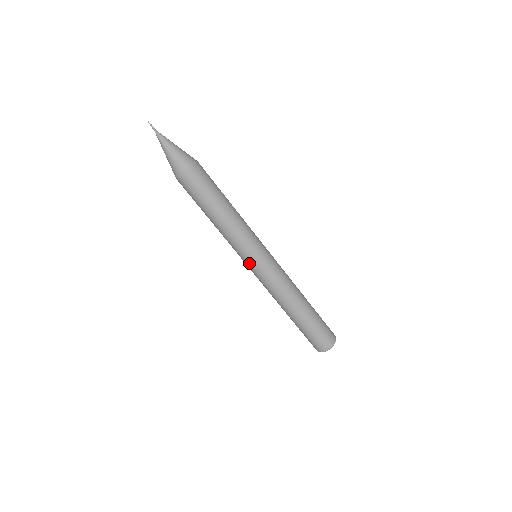
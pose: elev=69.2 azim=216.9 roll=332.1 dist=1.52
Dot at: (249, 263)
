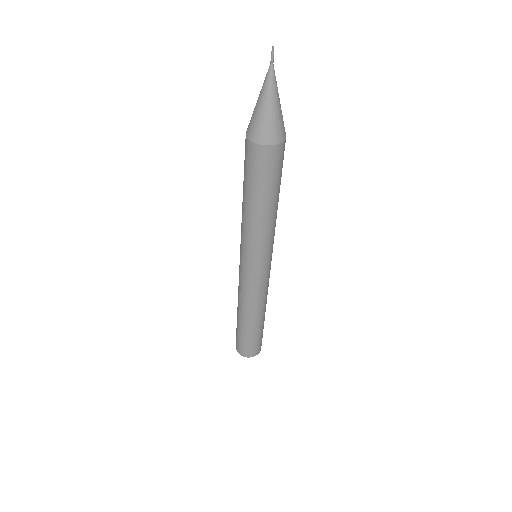
Dot at: (242, 260)
